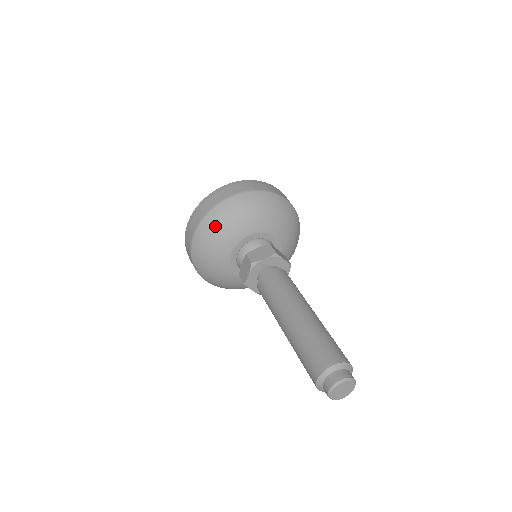
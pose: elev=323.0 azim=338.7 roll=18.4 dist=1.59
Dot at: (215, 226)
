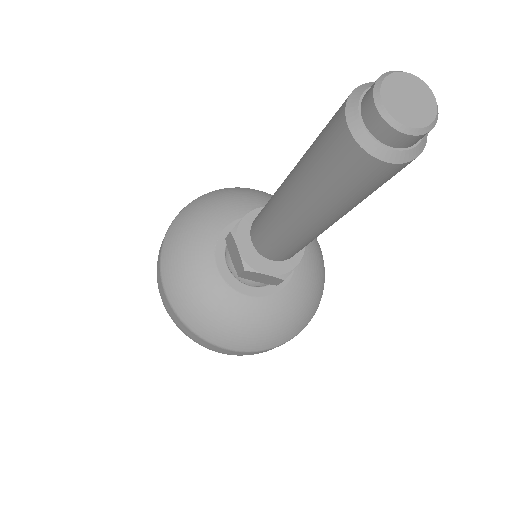
Dot at: (176, 248)
